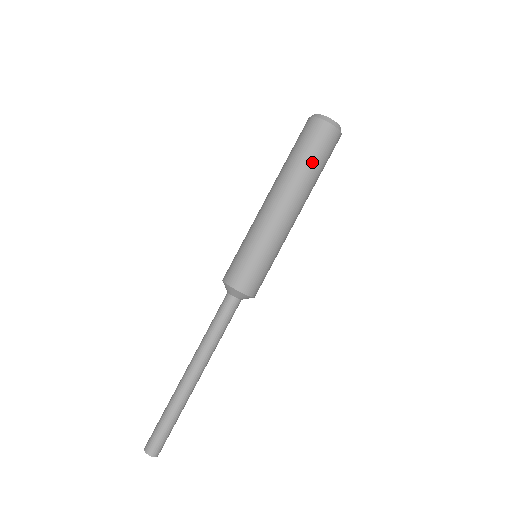
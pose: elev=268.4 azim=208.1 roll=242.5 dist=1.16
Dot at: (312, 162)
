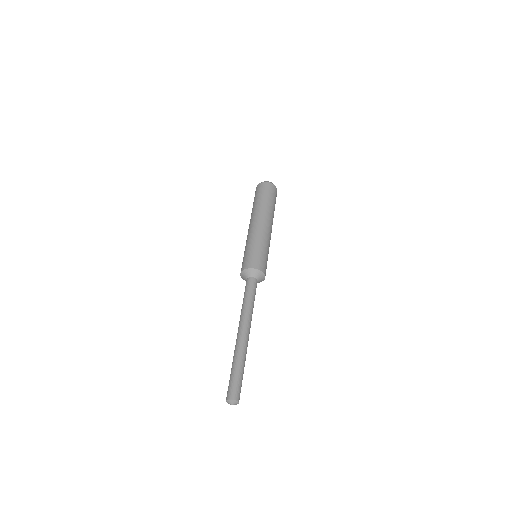
Dot at: (267, 199)
